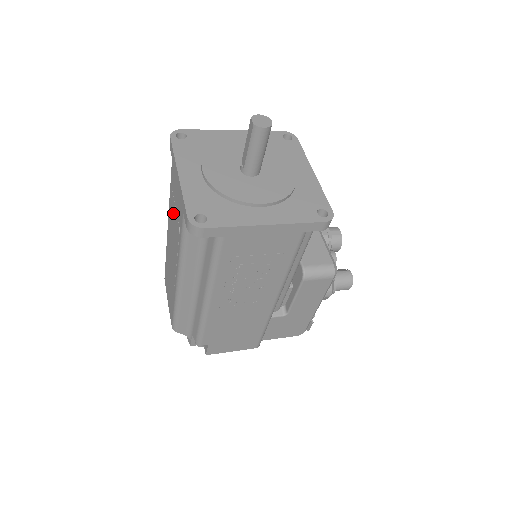
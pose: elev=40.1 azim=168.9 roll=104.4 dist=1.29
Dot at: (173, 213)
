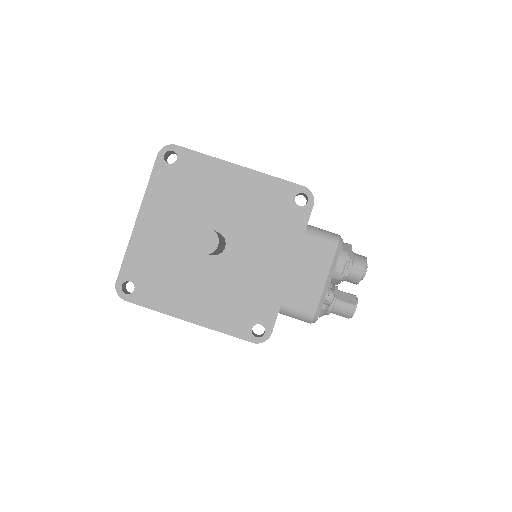
Dot at: occluded
